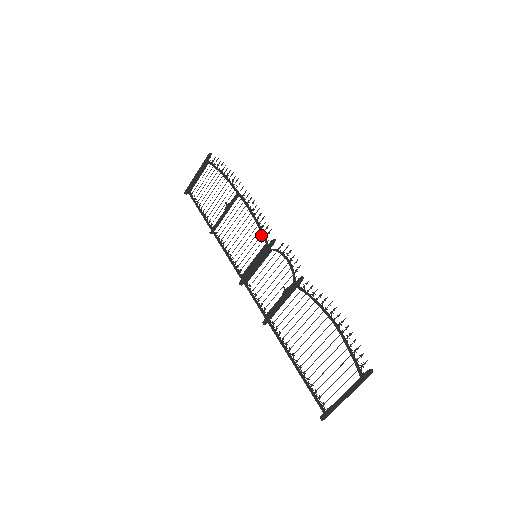
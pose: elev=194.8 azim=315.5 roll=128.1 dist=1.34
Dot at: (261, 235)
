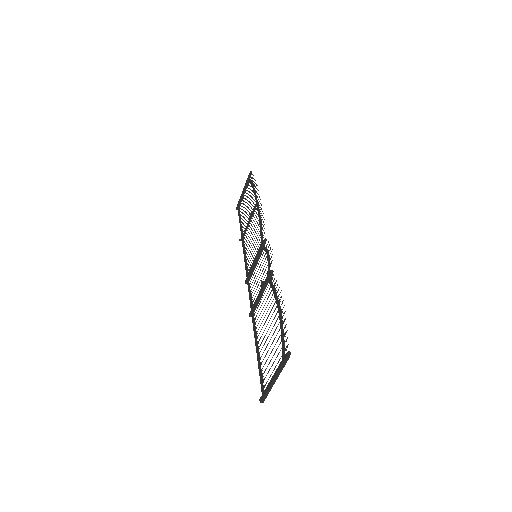
Dot at: (260, 237)
